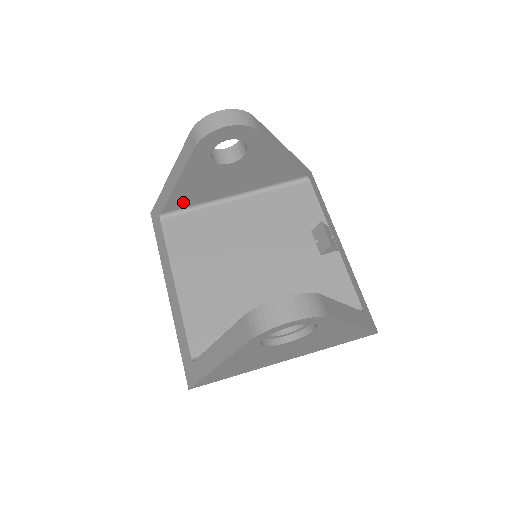
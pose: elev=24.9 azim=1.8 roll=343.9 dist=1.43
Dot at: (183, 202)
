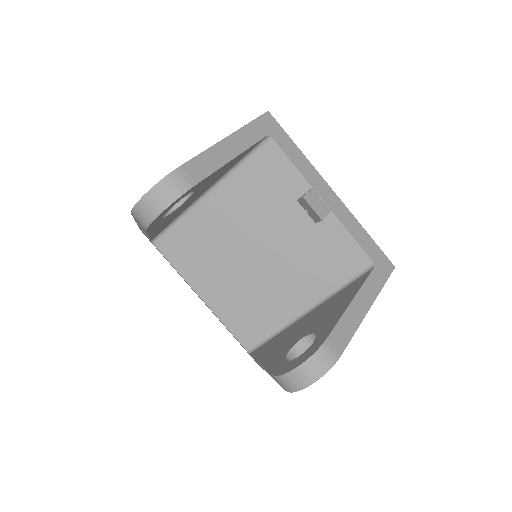
Dot at: (163, 227)
